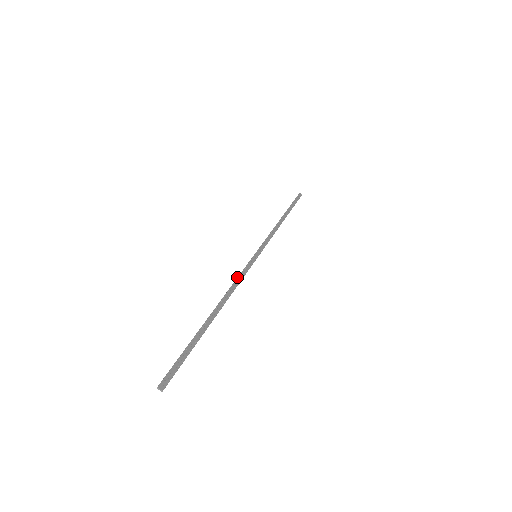
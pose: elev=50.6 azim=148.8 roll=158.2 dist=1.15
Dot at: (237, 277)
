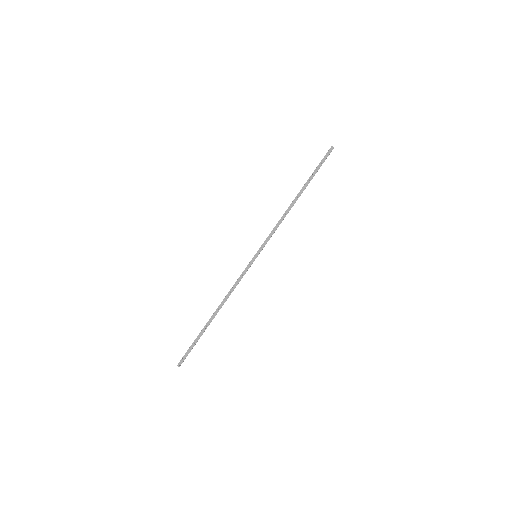
Dot at: (236, 282)
